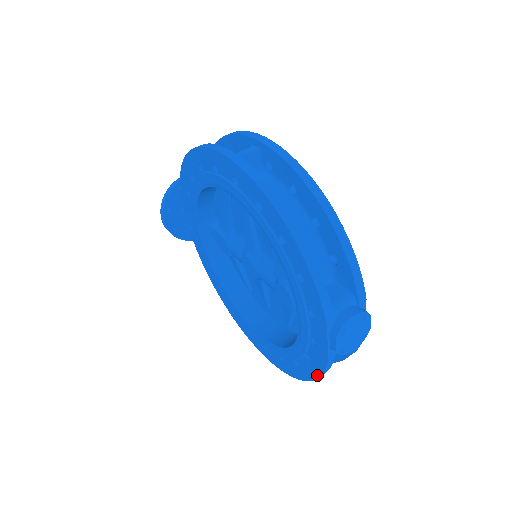
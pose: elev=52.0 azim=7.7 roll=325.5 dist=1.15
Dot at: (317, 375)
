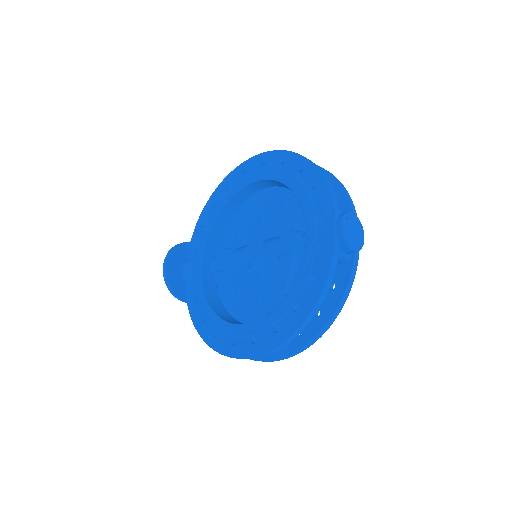
Dot at: (320, 289)
